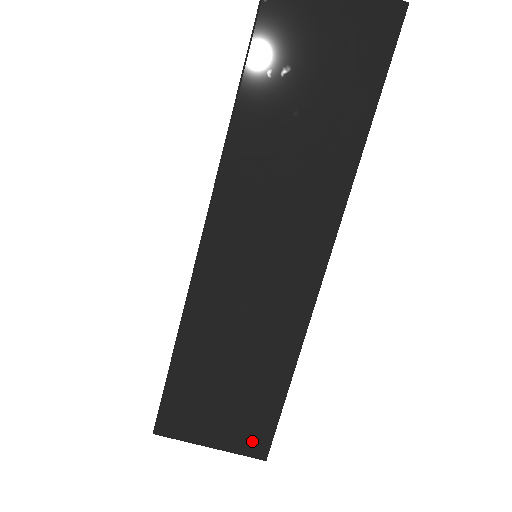
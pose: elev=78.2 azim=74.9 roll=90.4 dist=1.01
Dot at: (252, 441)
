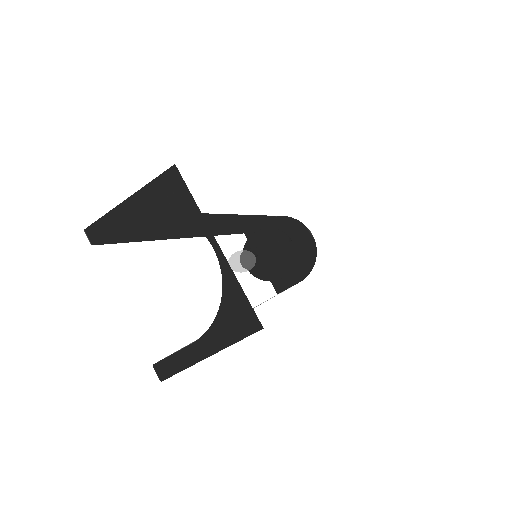
Dot at: occluded
